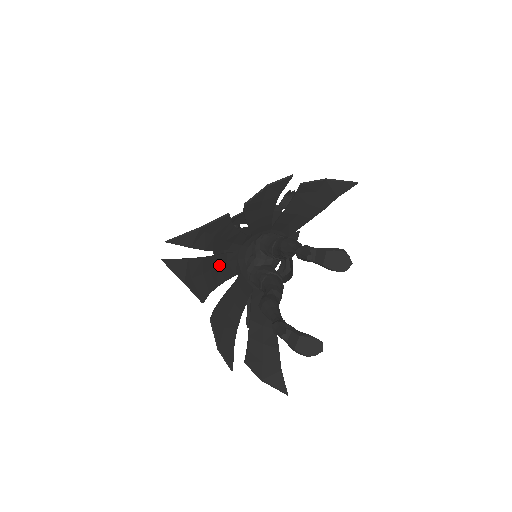
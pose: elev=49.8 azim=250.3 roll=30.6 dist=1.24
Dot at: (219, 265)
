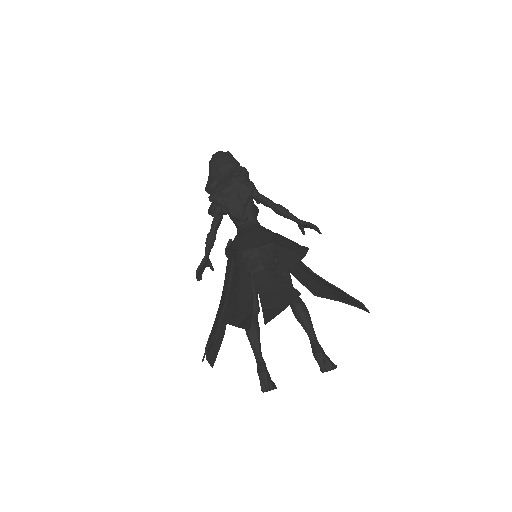
Dot at: (241, 275)
